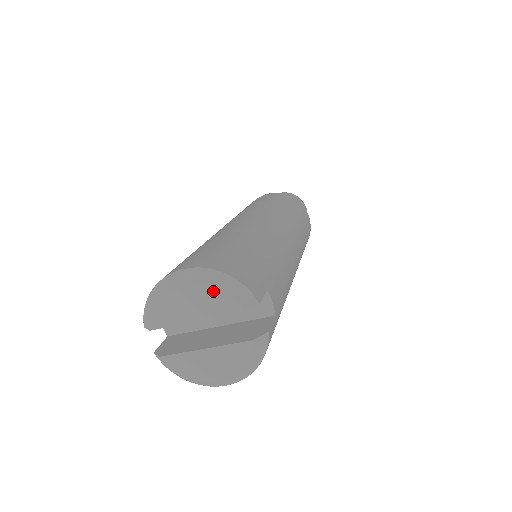
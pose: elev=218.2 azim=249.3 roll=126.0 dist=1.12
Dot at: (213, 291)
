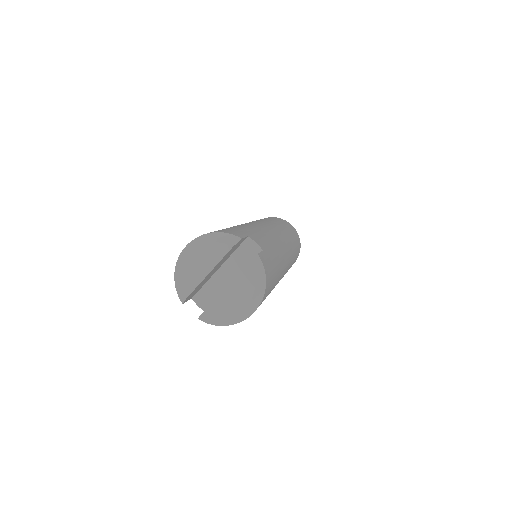
Dot at: (208, 246)
